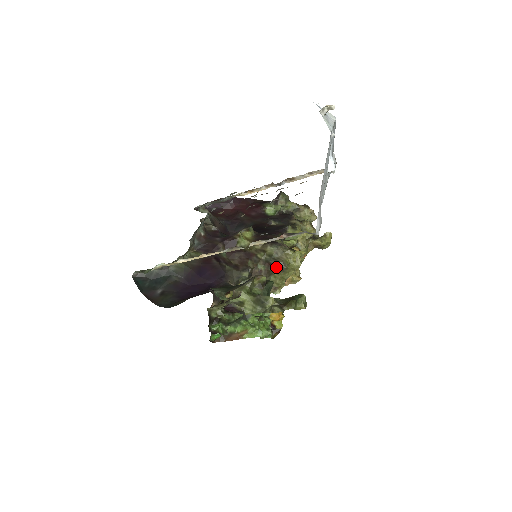
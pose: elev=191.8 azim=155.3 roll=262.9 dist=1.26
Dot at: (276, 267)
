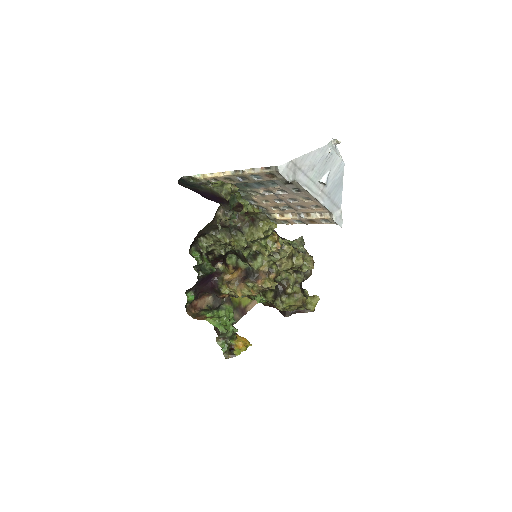
Dot at: (254, 221)
